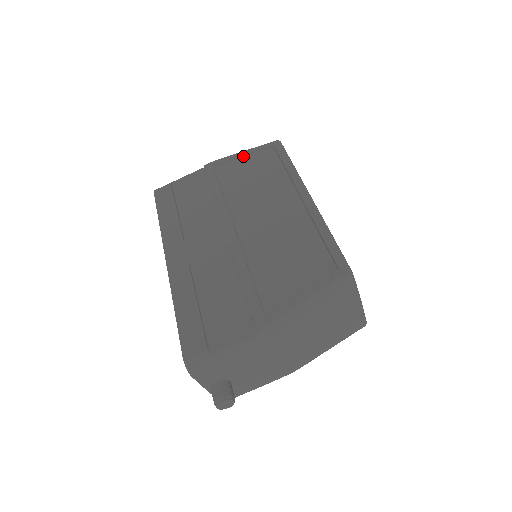
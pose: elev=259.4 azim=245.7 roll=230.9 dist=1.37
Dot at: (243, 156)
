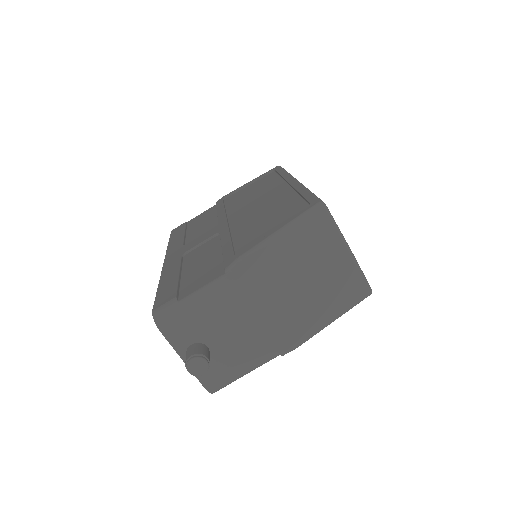
Dot at: (248, 185)
